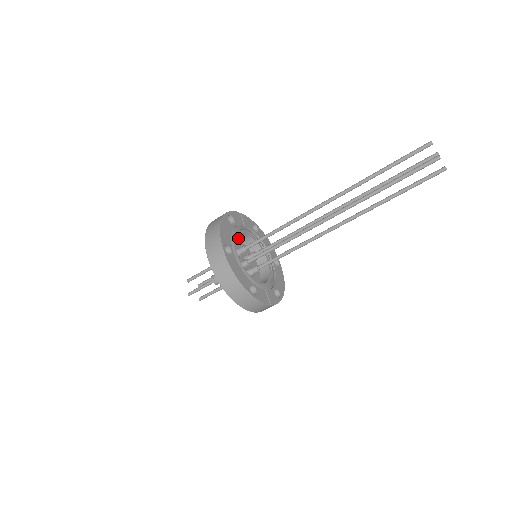
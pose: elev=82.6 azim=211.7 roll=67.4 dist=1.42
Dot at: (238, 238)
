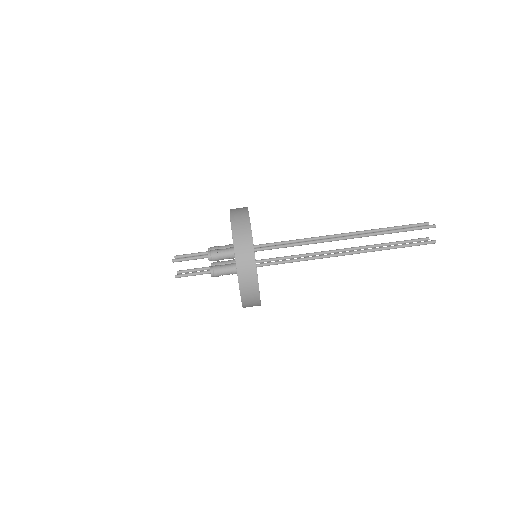
Dot at: occluded
